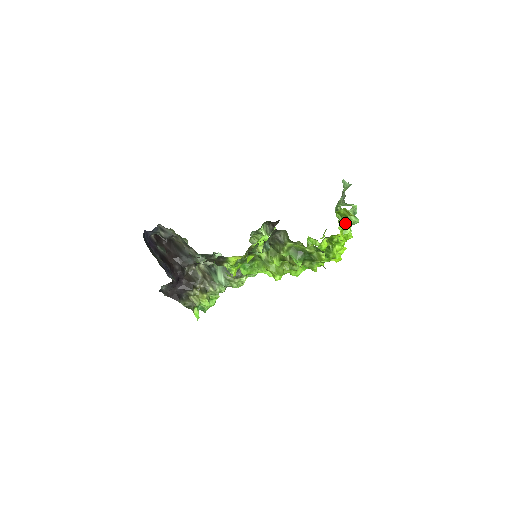
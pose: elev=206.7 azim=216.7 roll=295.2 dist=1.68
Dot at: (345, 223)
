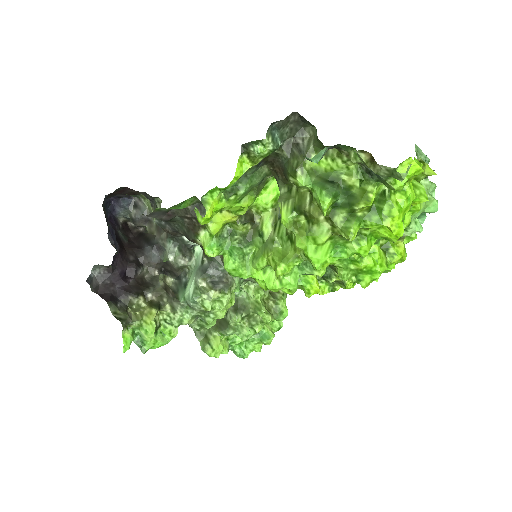
Dot at: occluded
